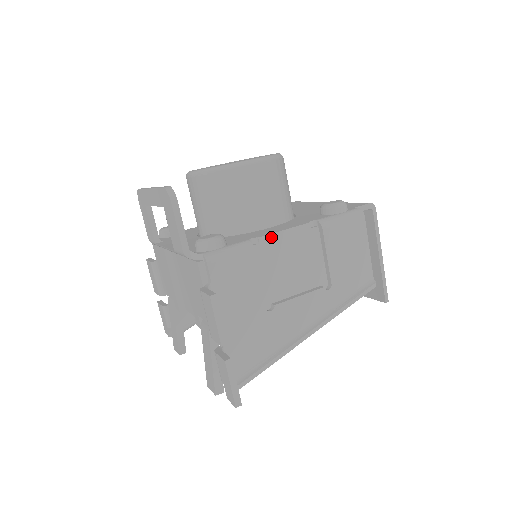
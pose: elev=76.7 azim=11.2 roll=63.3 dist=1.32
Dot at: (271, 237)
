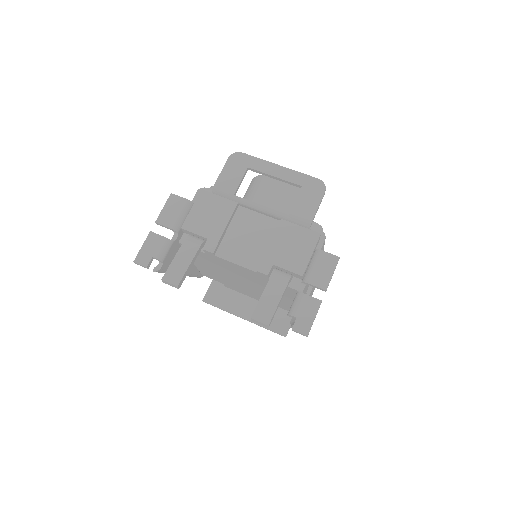
Dot at: occluded
